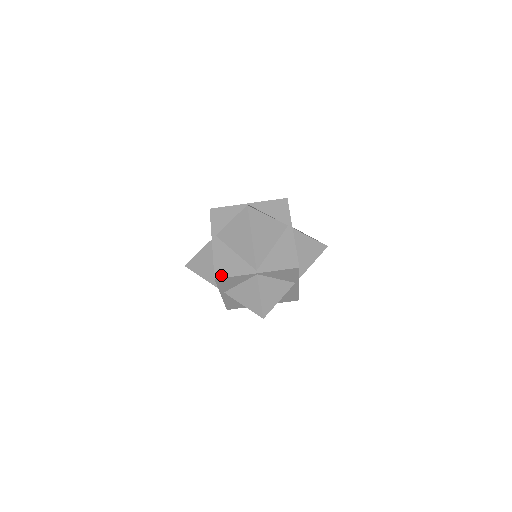
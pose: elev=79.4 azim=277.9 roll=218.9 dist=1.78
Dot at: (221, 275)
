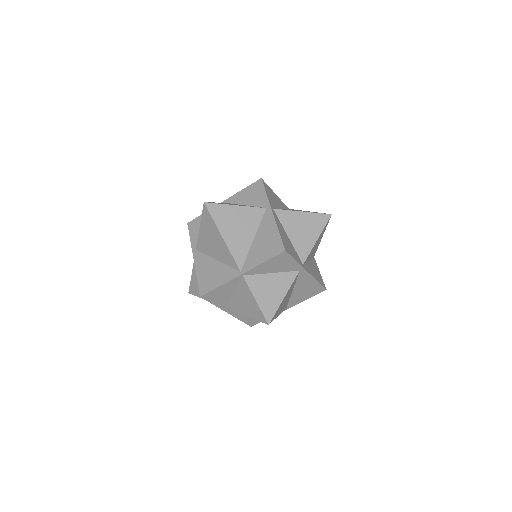
Dot at: (206, 290)
